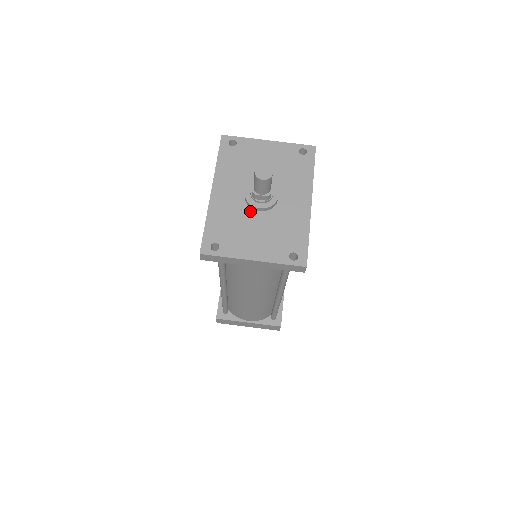
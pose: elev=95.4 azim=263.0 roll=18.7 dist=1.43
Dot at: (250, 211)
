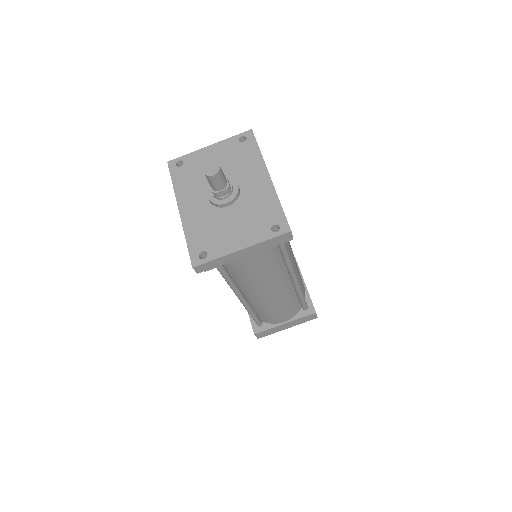
Dot at: (220, 210)
